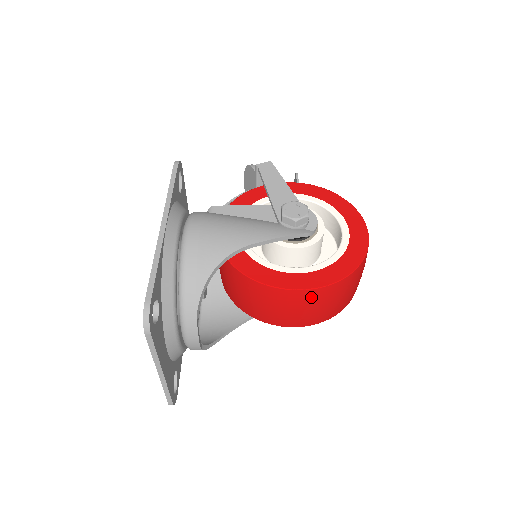
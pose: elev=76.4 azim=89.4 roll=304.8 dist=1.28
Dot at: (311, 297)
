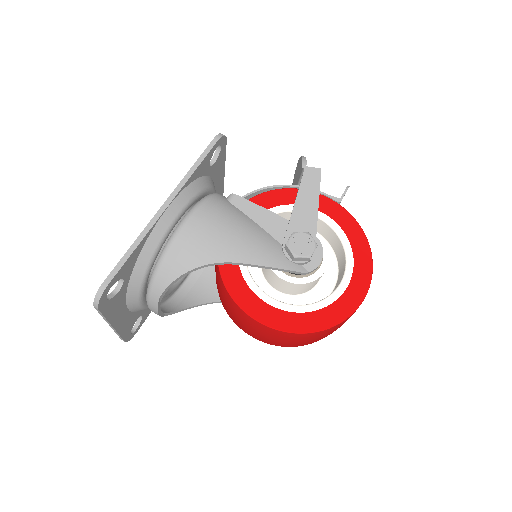
Dot at: (270, 332)
